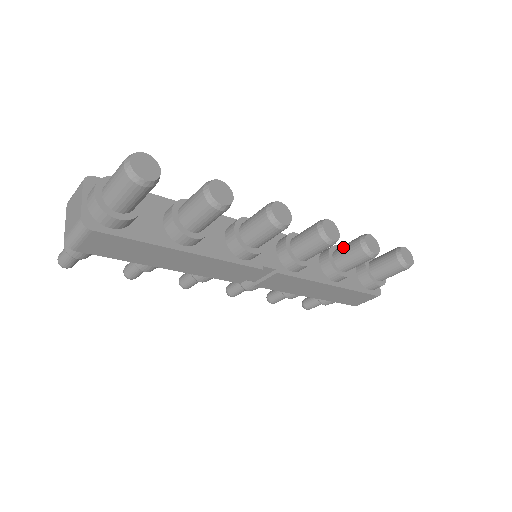
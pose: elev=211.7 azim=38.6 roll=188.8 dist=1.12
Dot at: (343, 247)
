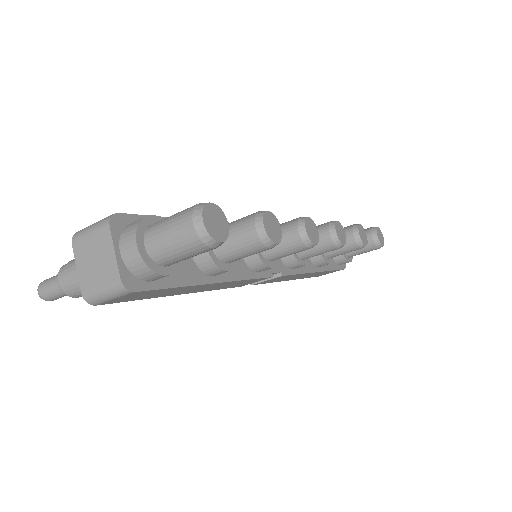
Dot at: occluded
